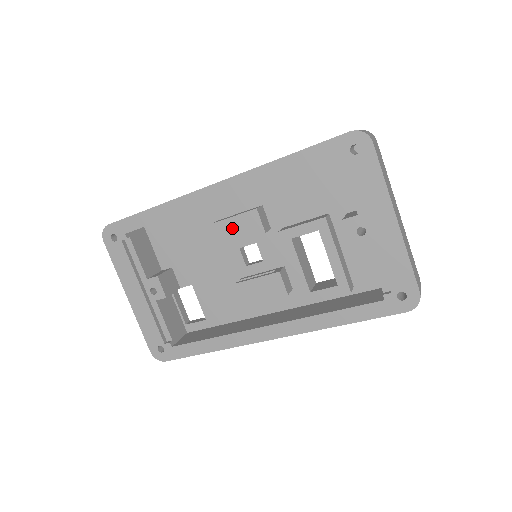
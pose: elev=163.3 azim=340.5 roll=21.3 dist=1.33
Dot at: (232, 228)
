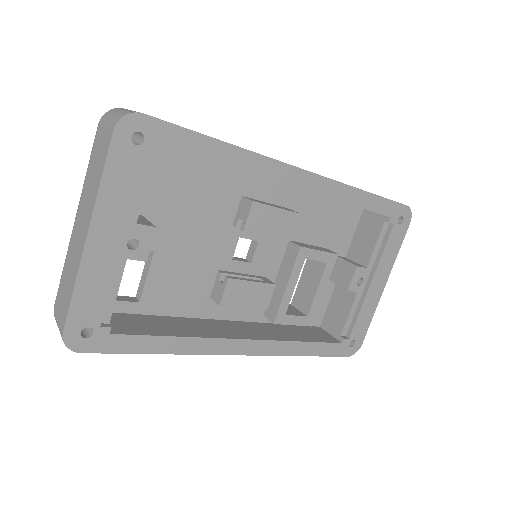
Dot at: (267, 218)
